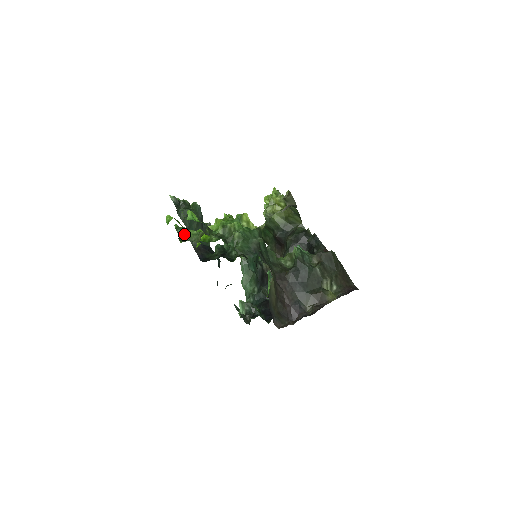
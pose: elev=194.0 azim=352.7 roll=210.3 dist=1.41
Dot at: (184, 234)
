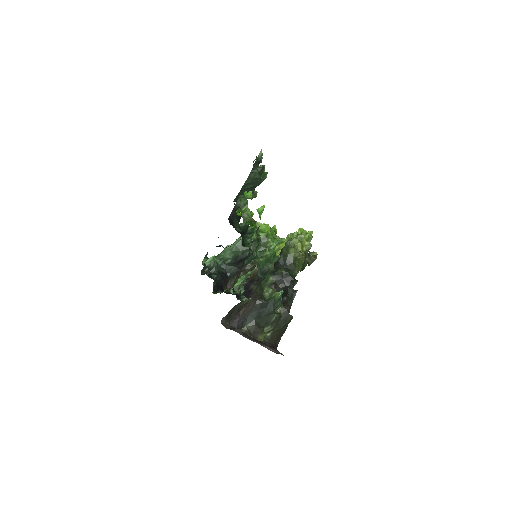
Dot at: (243, 204)
